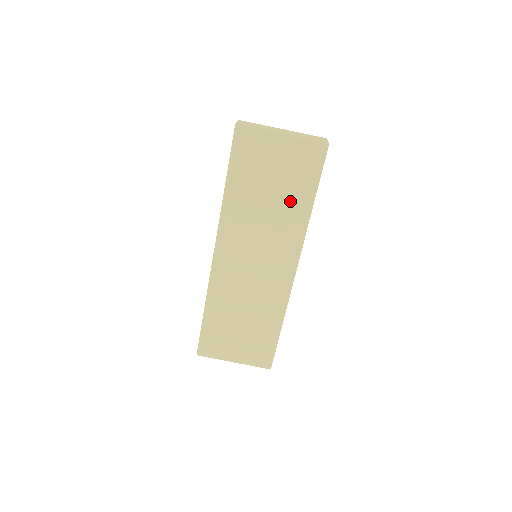
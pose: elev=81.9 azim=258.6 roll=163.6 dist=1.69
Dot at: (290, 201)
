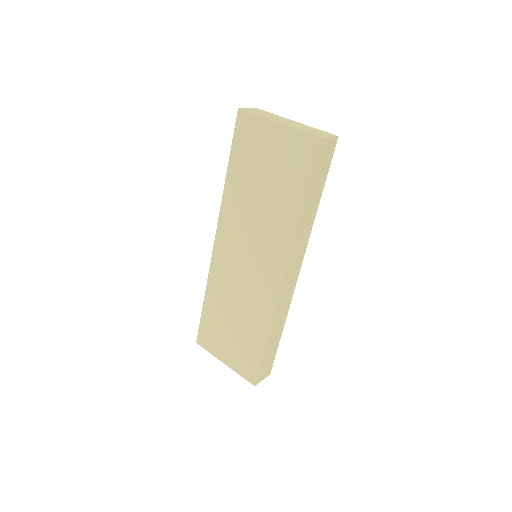
Dot at: (281, 199)
